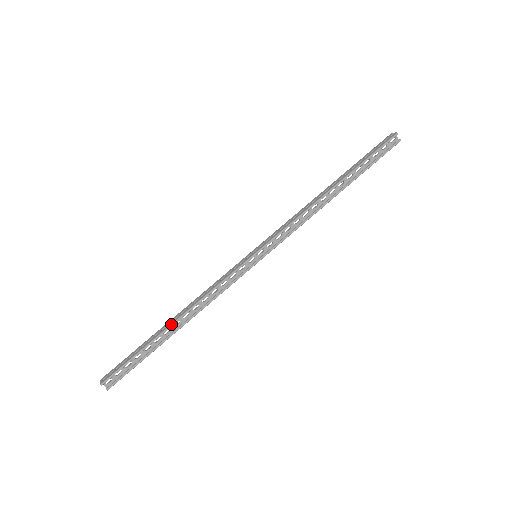
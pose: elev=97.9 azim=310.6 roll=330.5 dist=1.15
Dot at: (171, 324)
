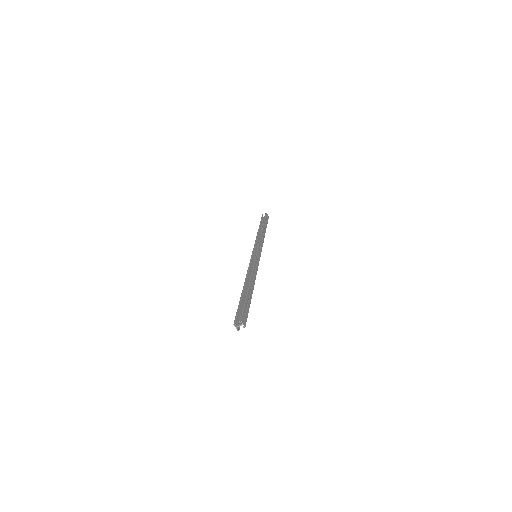
Dot at: (243, 288)
